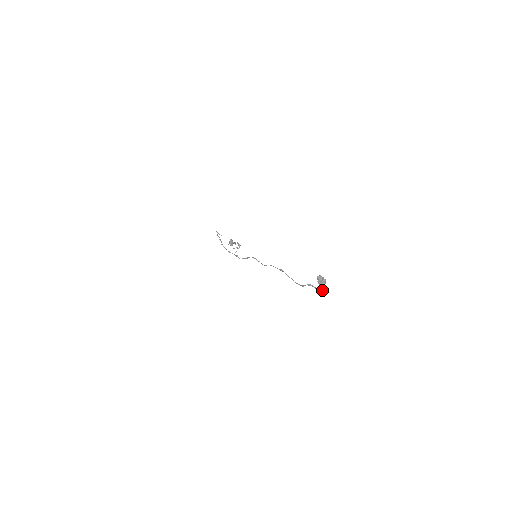
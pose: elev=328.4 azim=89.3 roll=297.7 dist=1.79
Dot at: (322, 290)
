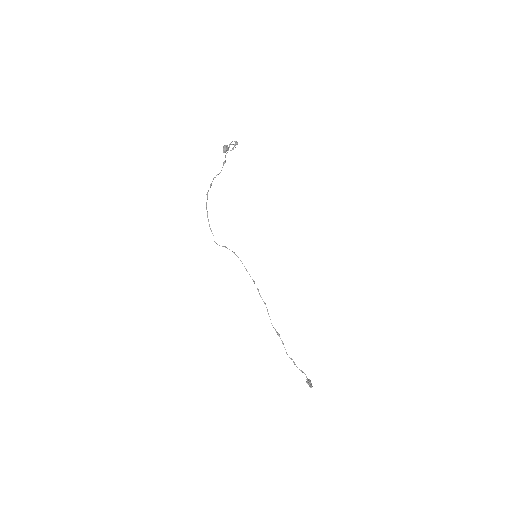
Dot at: occluded
